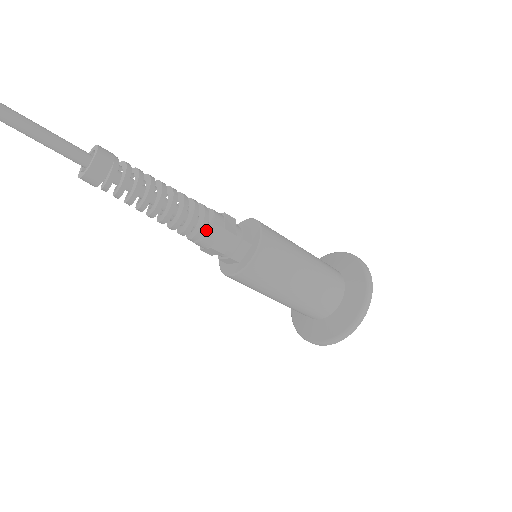
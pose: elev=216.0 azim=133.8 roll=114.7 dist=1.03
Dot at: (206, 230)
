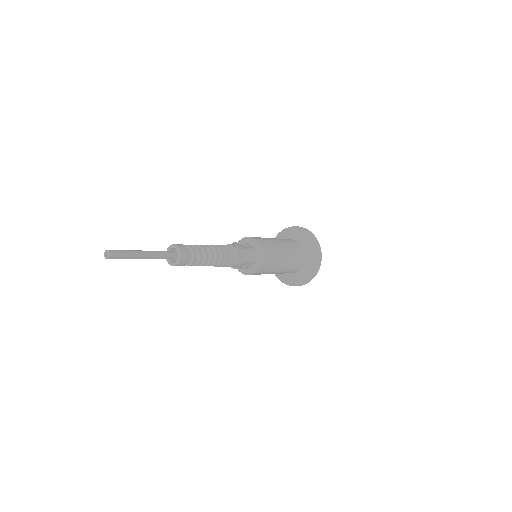
Dot at: occluded
